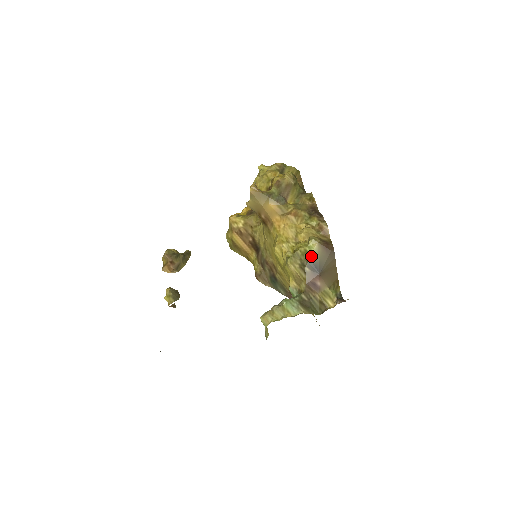
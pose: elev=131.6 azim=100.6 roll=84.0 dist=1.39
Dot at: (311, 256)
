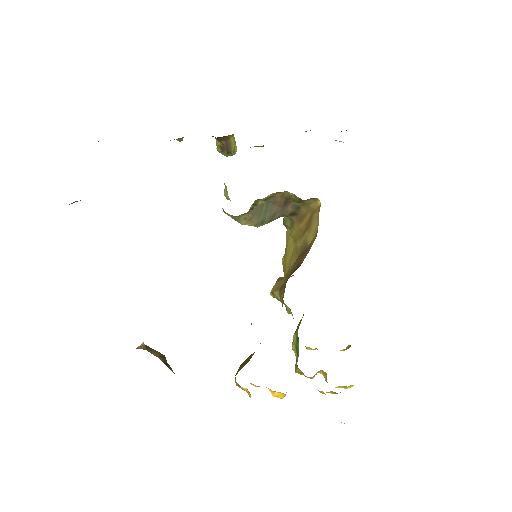
Dot at: occluded
